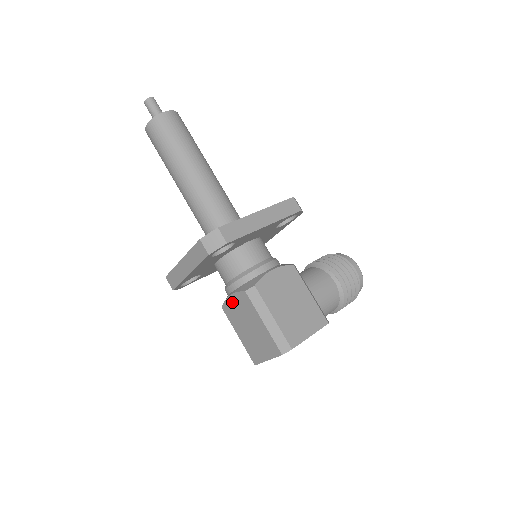
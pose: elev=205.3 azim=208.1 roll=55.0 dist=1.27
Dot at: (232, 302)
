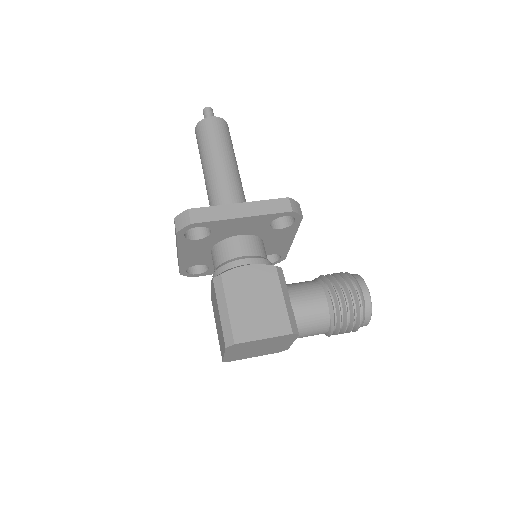
Dot at: (212, 291)
